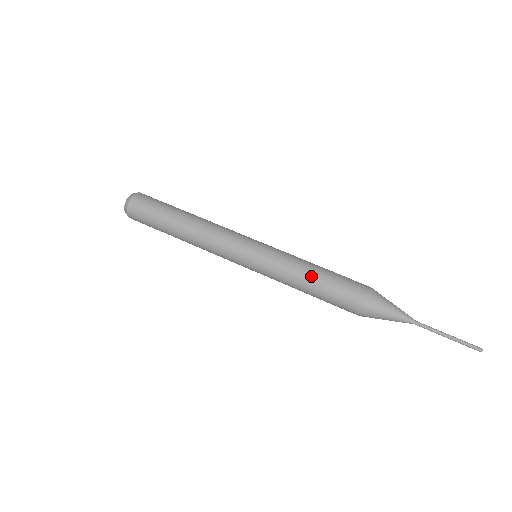
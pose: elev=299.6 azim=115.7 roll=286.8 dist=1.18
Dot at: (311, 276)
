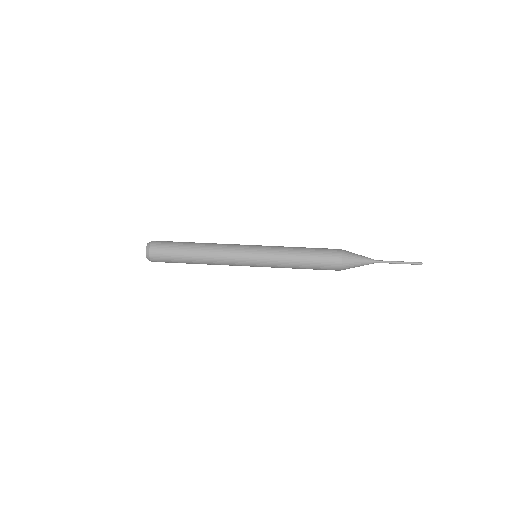
Dot at: (300, 261)
